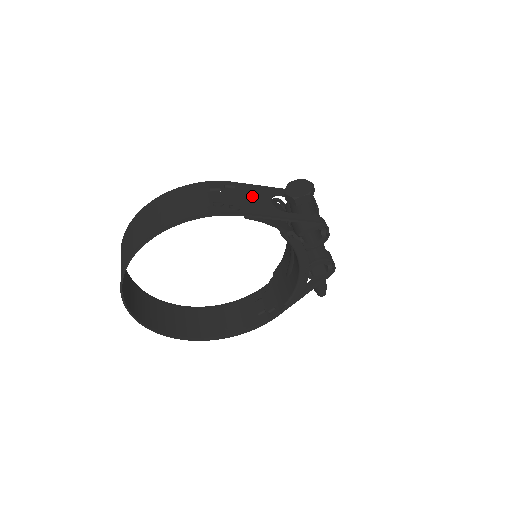
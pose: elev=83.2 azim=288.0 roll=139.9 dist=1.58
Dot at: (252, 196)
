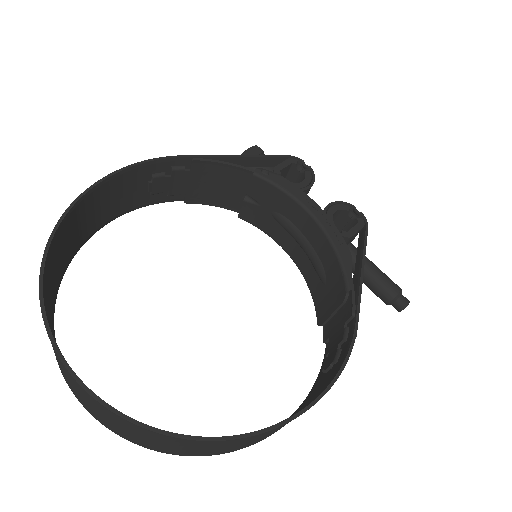
Dot at: occluded
